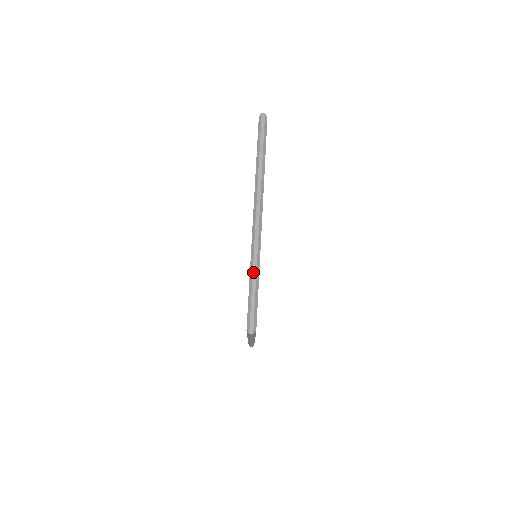
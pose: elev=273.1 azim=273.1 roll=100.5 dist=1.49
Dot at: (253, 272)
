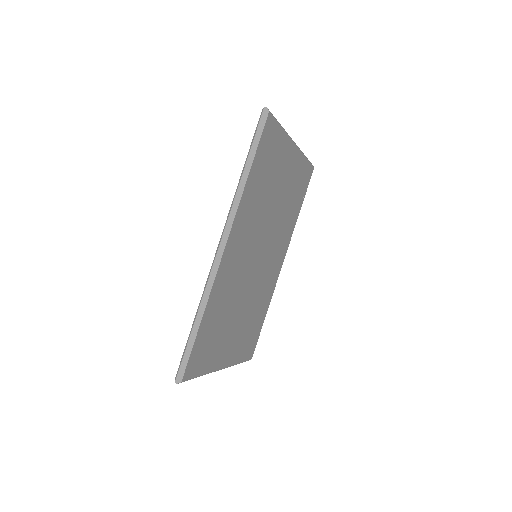
Dot at: occluded
